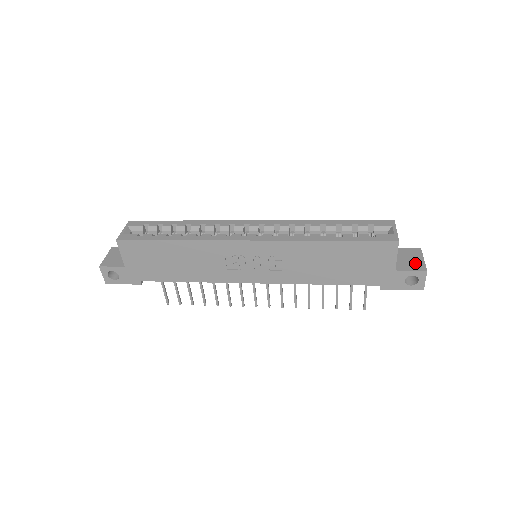
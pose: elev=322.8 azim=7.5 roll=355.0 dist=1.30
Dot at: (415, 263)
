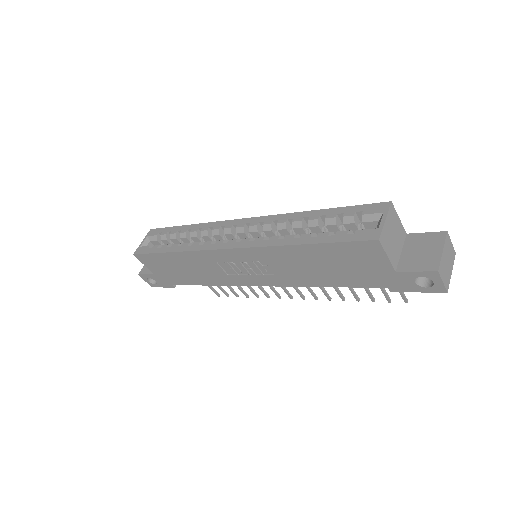
Dot at: (427, 258)
